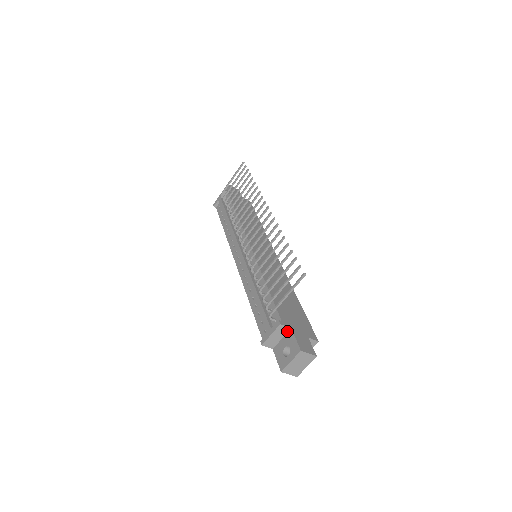
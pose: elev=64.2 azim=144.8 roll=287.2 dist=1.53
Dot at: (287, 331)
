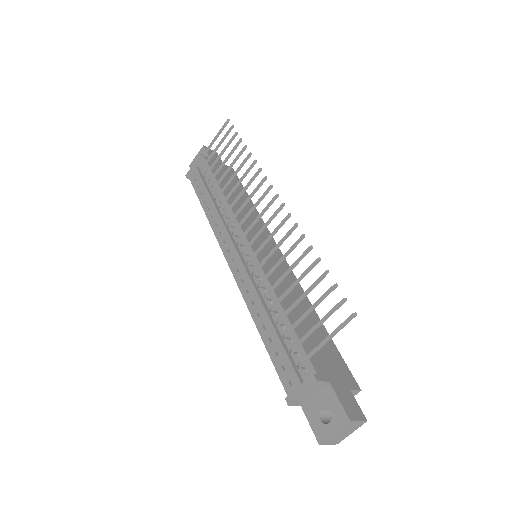
Dot at: (323, 385)
